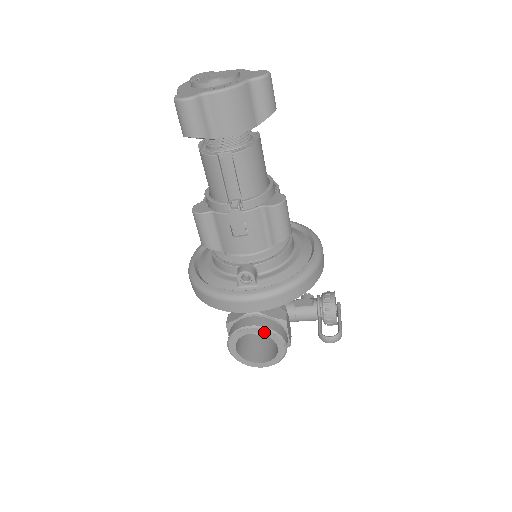
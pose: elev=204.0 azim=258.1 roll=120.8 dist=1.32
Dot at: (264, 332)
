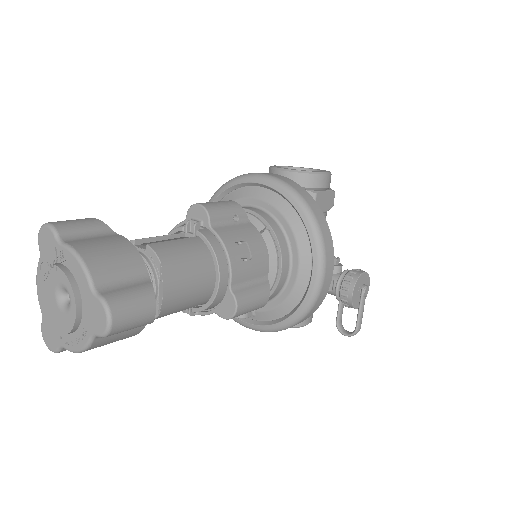
Dot at: occluded
